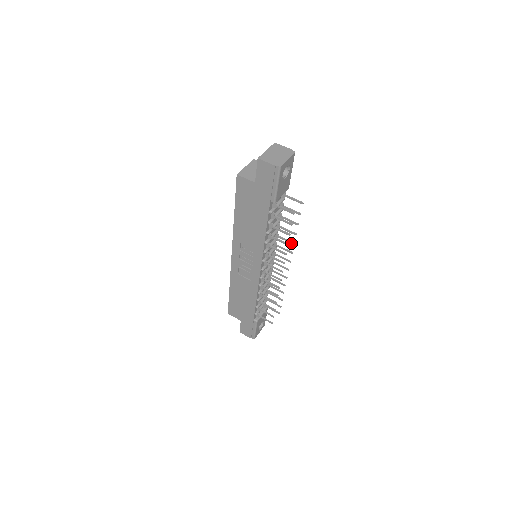
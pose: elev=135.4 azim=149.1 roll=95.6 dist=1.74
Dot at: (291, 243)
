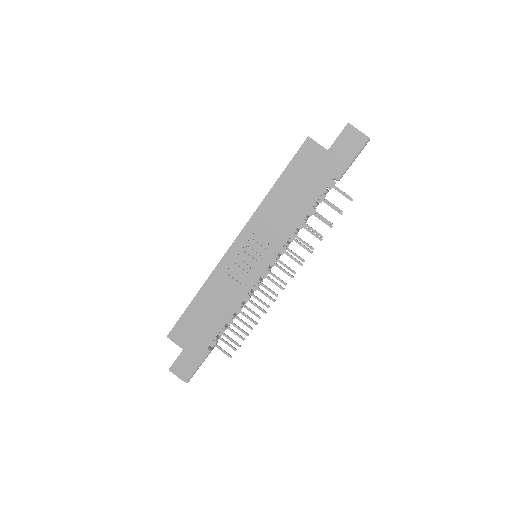
Dot at: (310, 247)
